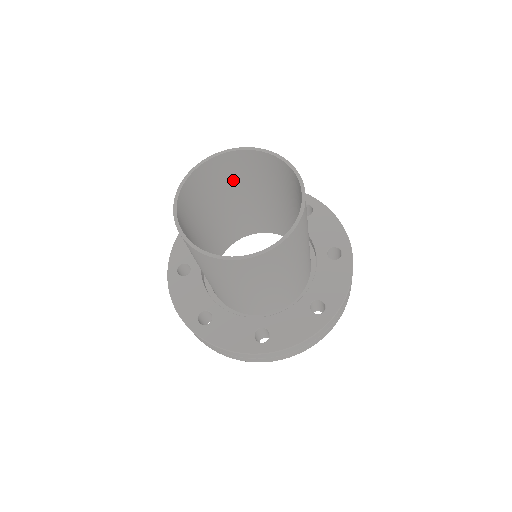
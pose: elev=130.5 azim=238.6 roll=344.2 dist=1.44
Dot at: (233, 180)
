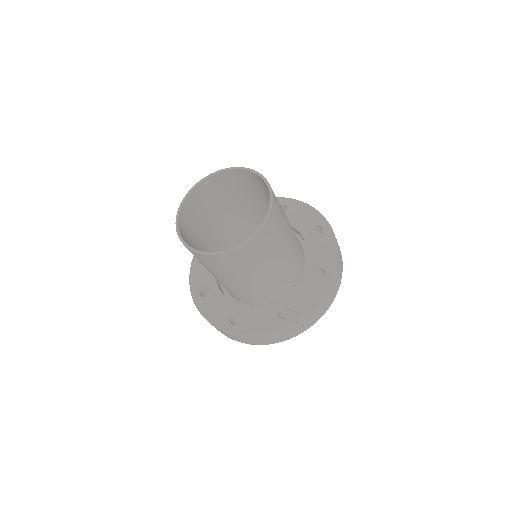
Dot at: (215, 203)
